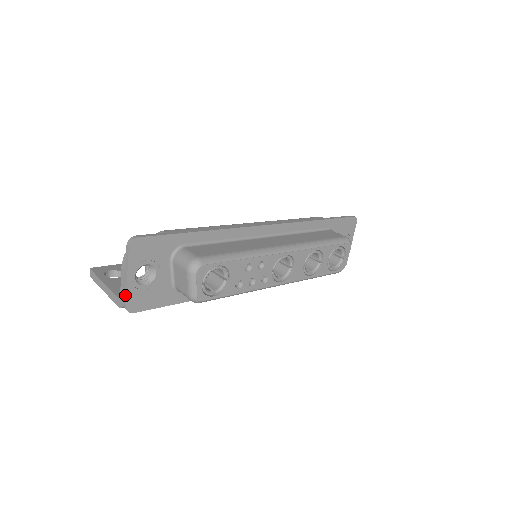
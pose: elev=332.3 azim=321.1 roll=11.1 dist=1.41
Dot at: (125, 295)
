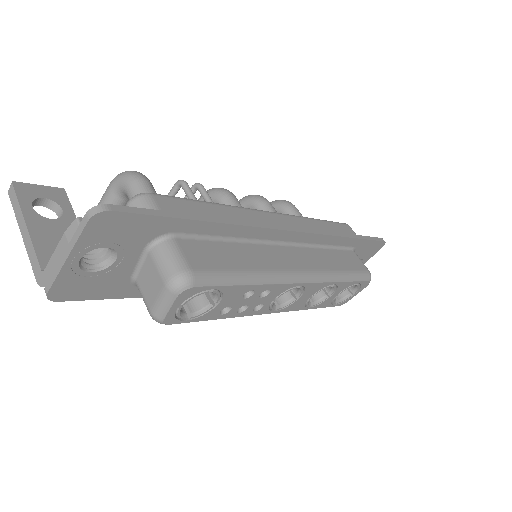
Dot at: (53, 278)
